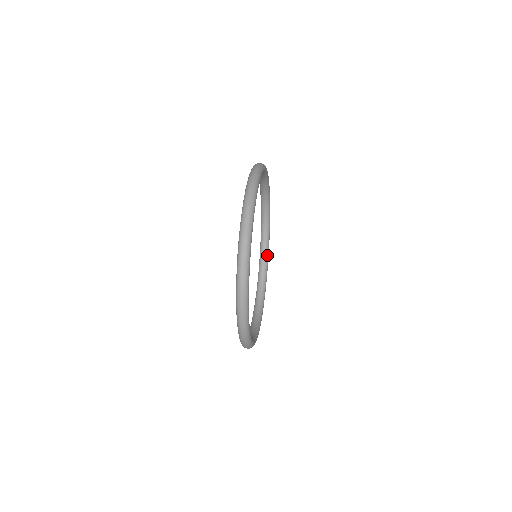
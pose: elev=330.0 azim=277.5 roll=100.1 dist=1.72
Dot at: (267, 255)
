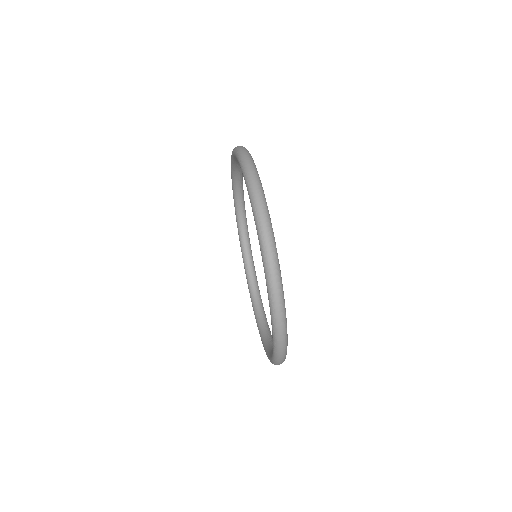
Dot at: occluded
